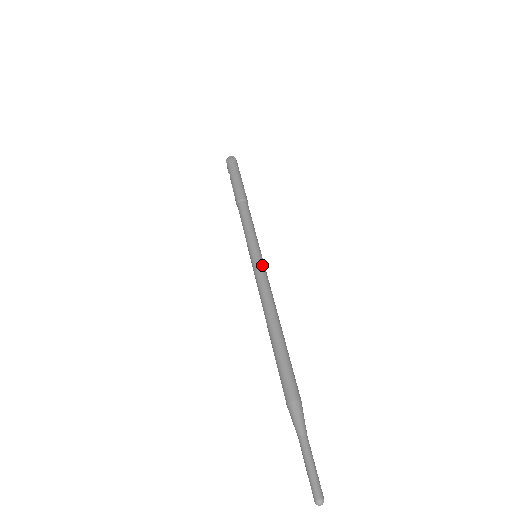
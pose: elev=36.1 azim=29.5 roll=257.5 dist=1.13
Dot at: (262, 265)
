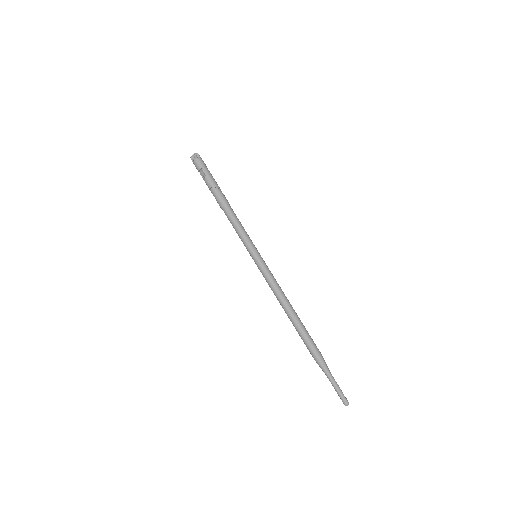
Dot at: occluded
